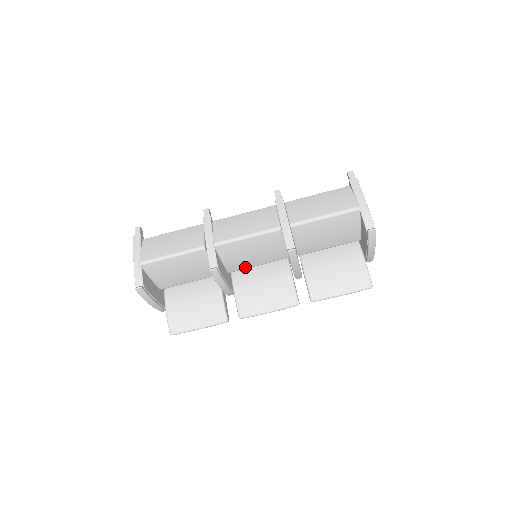
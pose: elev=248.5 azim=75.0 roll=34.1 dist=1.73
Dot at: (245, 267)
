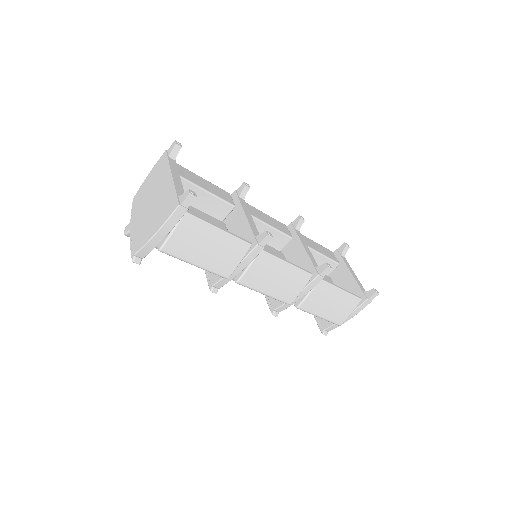
Dot at: occluded
